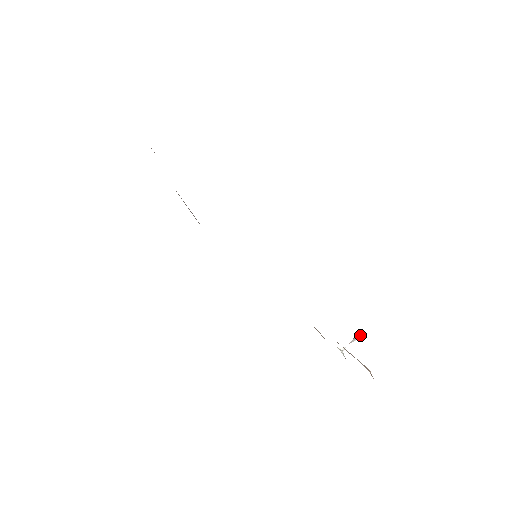
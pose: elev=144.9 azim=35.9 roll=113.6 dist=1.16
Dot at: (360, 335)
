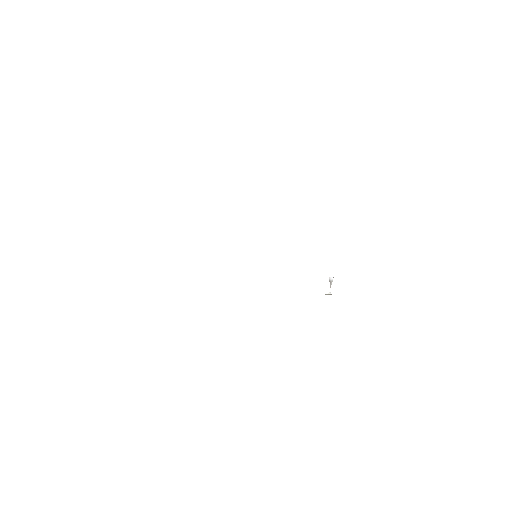
Dot at: (332, 278)
